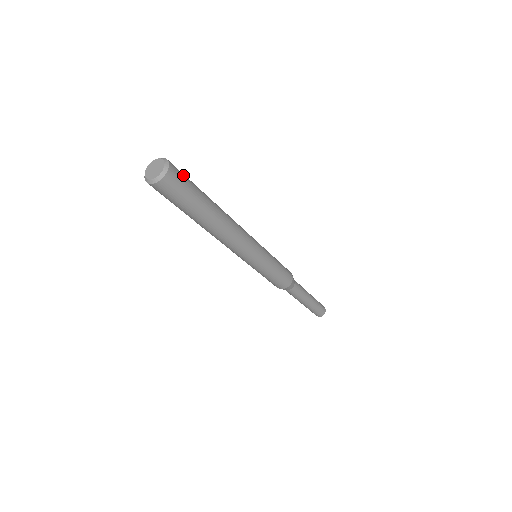
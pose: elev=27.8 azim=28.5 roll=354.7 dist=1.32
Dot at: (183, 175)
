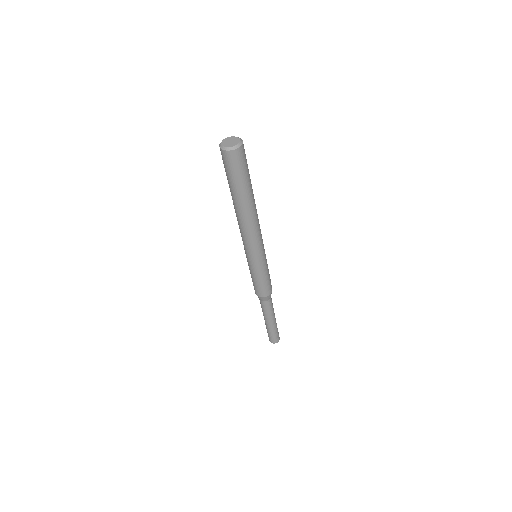
Dot at: occluded
